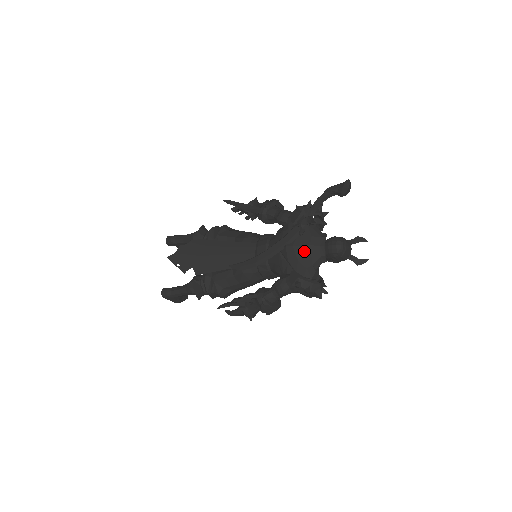
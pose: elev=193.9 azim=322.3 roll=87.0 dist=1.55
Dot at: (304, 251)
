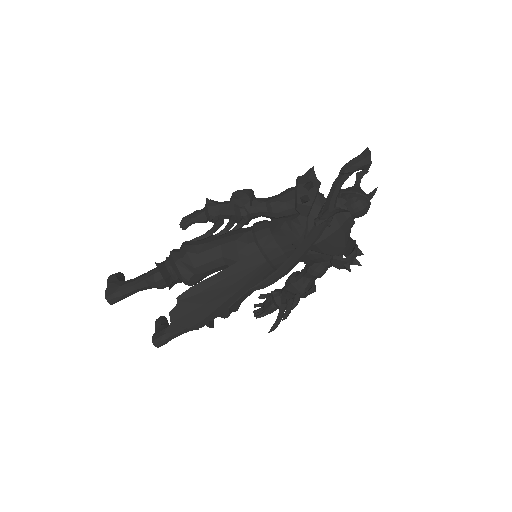
Dot at: (337, 236)
